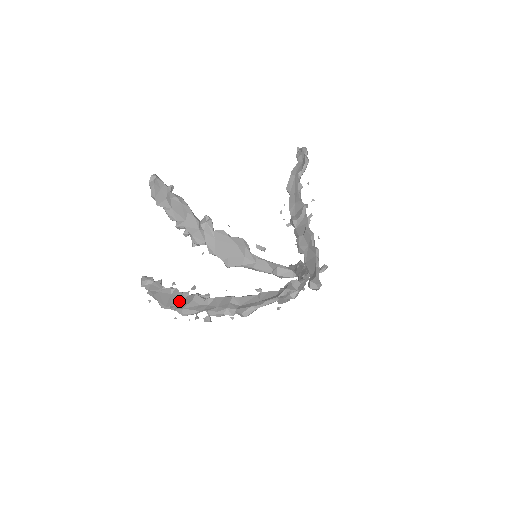
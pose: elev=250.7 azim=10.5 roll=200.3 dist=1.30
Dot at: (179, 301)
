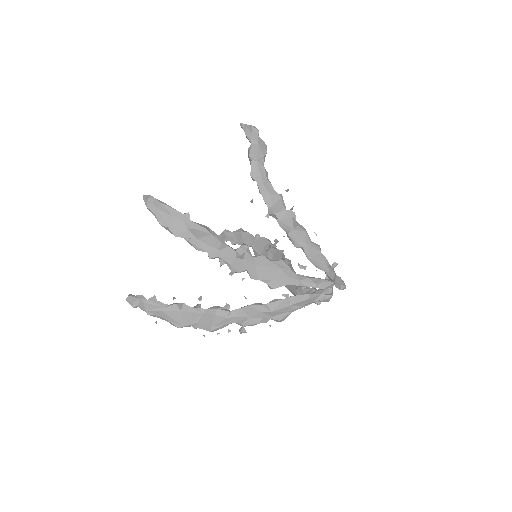
Dot at: (198, 318)
